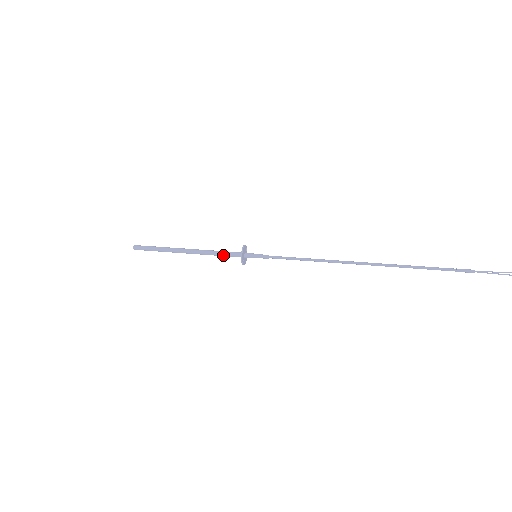
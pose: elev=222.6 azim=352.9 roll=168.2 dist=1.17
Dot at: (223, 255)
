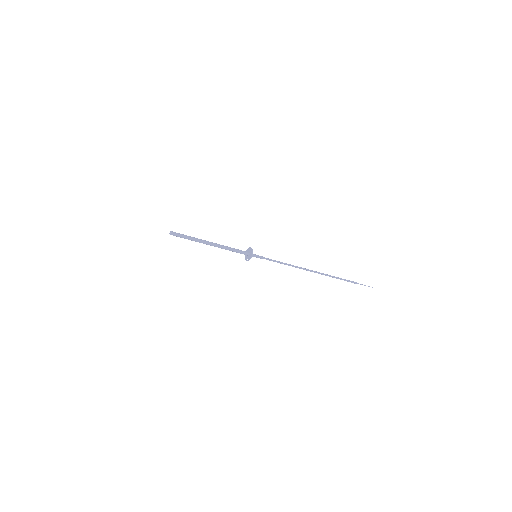
Dot at: (236, 252)
